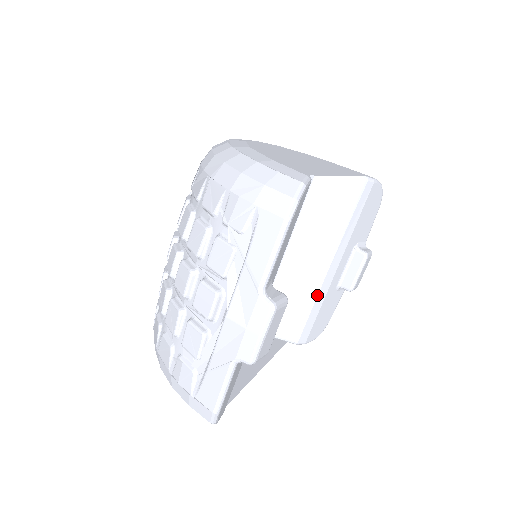
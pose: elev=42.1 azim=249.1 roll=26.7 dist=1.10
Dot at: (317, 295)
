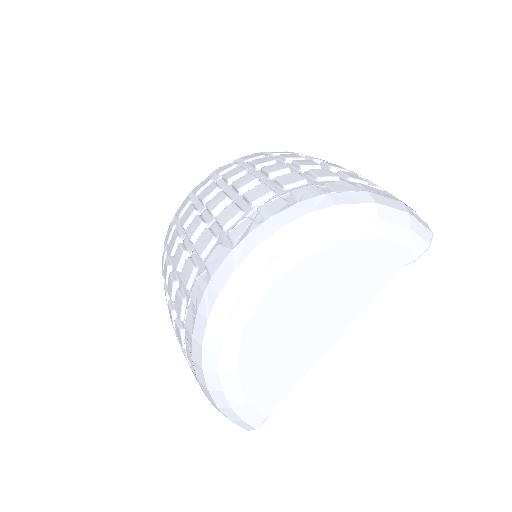
Dot at: occluded
